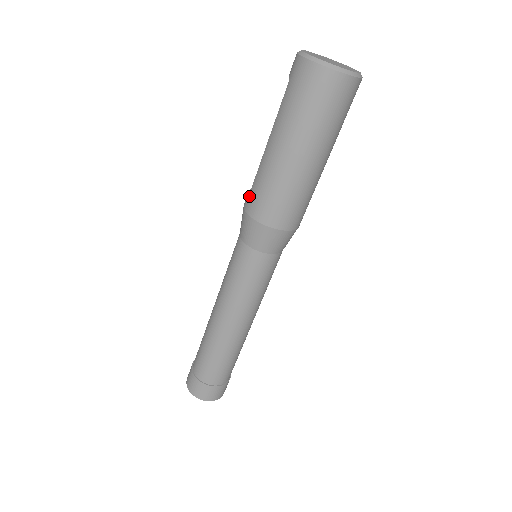
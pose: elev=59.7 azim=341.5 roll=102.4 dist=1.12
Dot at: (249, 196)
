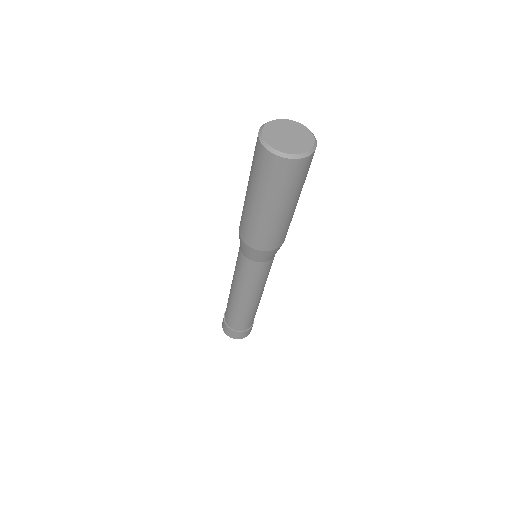
Dot at: occluded
